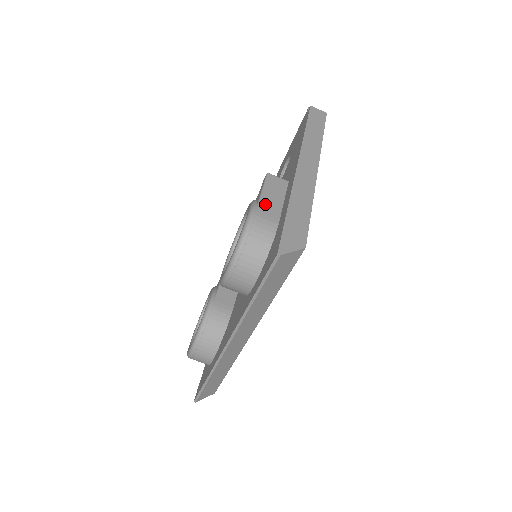
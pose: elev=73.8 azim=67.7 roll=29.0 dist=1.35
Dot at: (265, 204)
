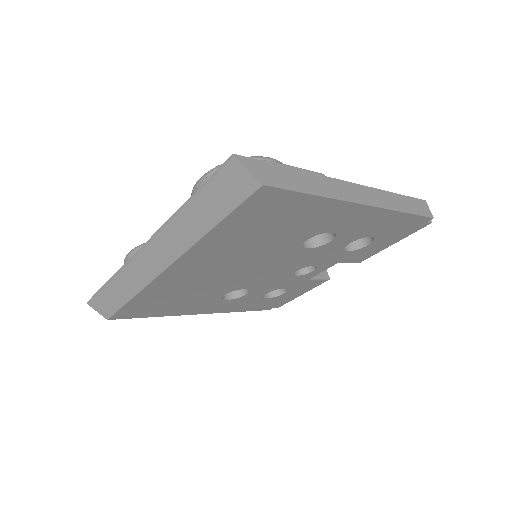
Dot at: occluded
